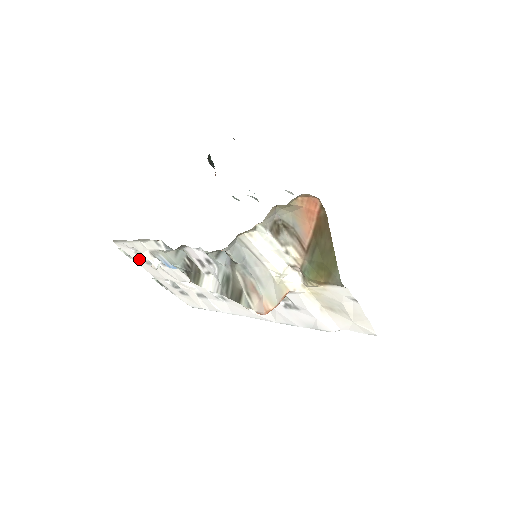
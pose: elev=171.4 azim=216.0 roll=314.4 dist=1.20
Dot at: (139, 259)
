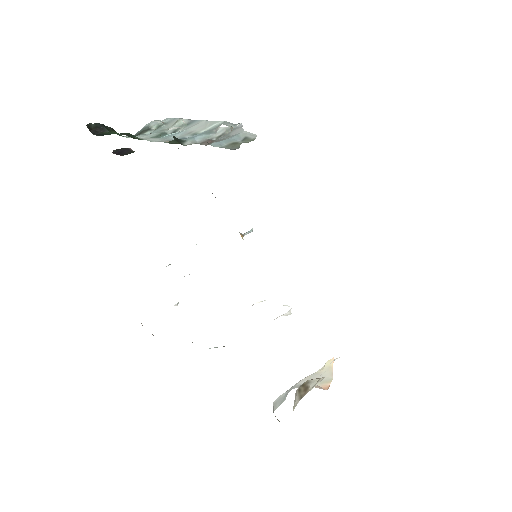
Dot at: occluded
